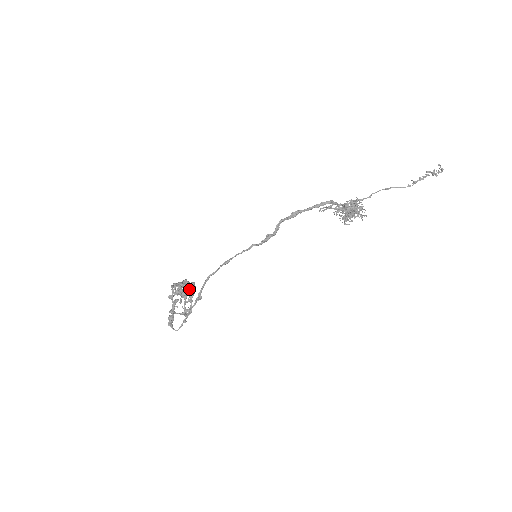
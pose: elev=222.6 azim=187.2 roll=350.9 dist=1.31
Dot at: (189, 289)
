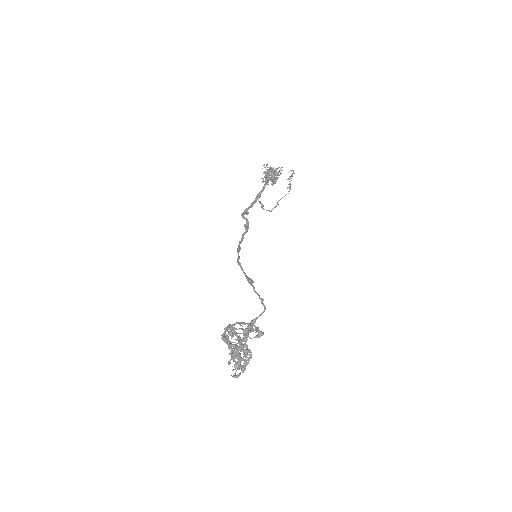
Dot at: (240, 333)
